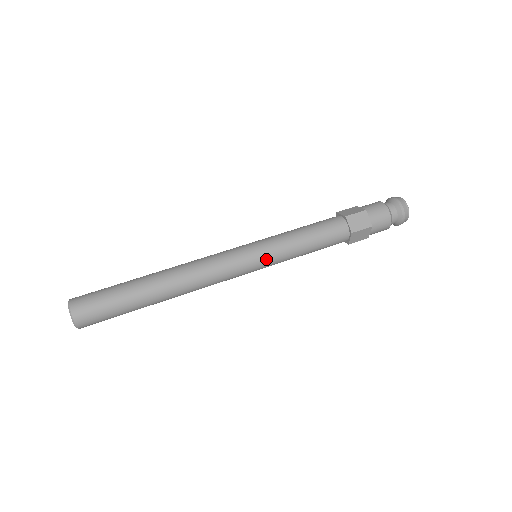
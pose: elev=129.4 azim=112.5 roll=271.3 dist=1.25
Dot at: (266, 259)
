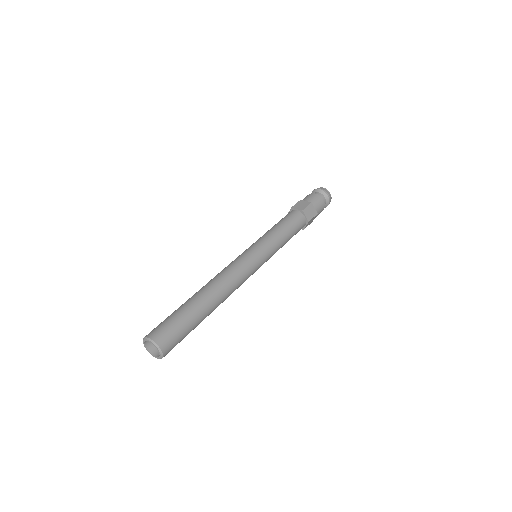
Dot at: (262, 247)
